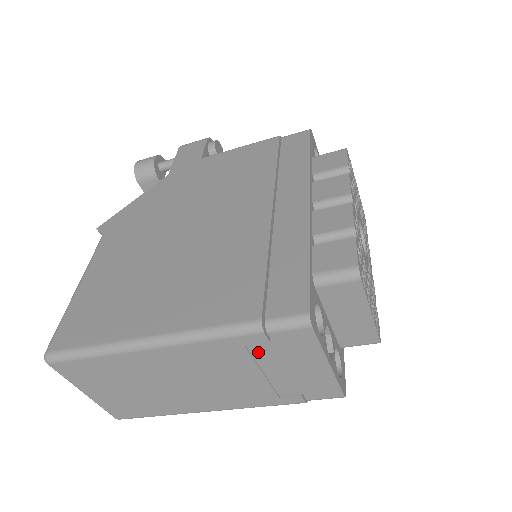
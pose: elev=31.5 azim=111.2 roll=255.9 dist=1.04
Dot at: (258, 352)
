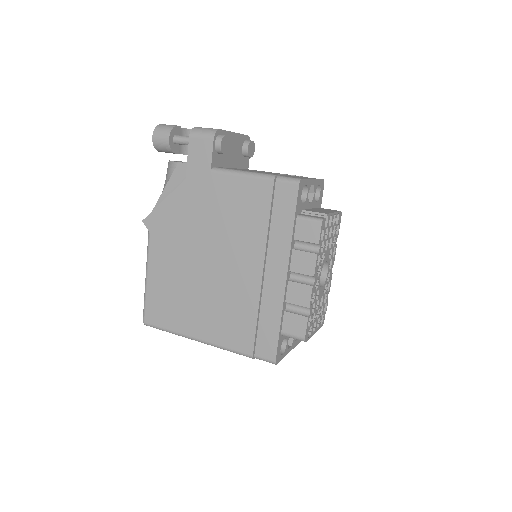
Dot at: occluded
